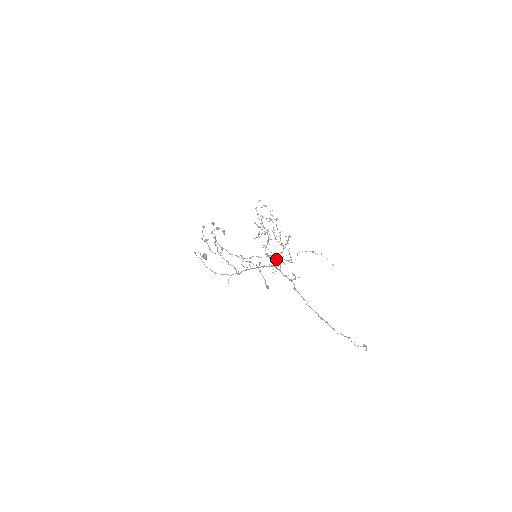
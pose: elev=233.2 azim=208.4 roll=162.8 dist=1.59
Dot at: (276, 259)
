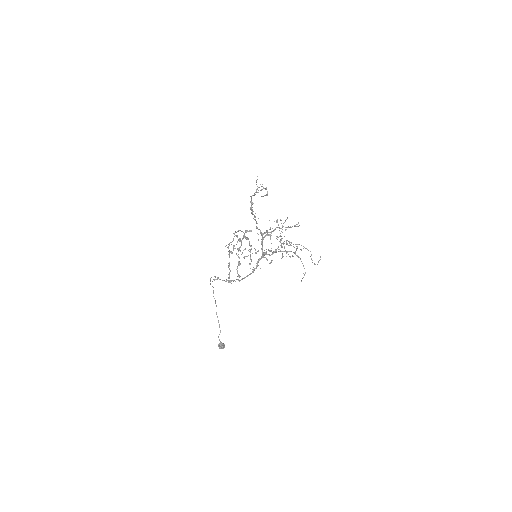
Dot at: (267, 230)
